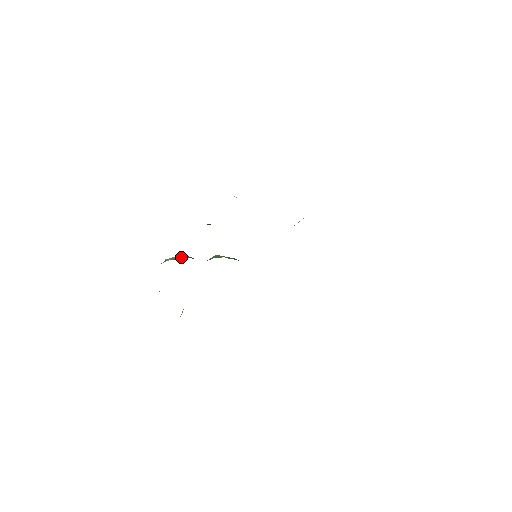
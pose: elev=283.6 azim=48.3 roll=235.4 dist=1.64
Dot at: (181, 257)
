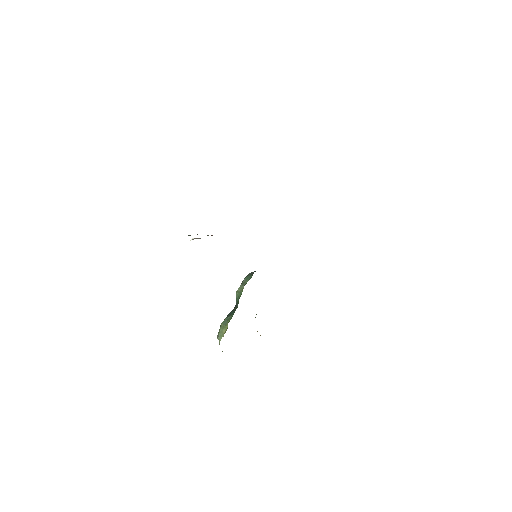
Dot at: (224, 328)
